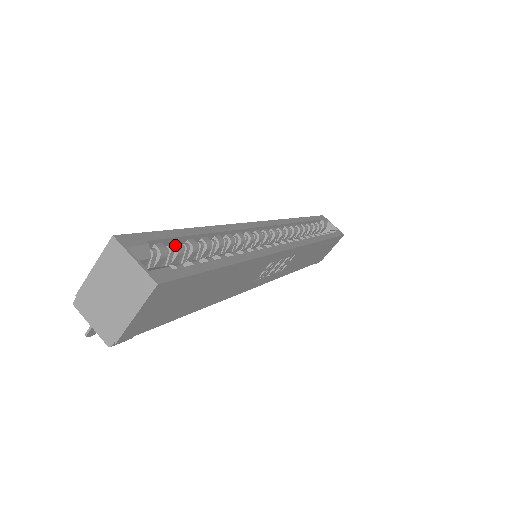
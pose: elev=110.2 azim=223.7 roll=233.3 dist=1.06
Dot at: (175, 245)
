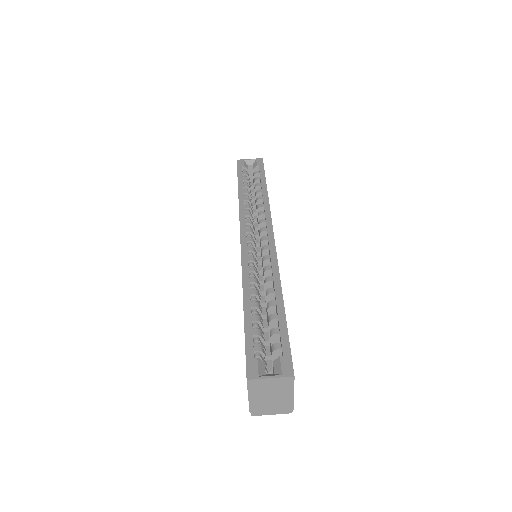
Dot at: (256, 335)
